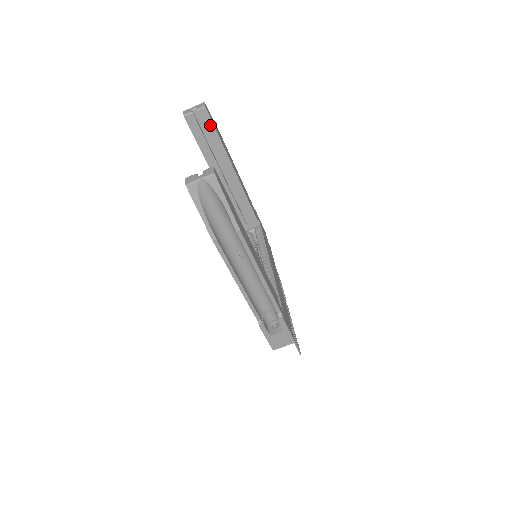
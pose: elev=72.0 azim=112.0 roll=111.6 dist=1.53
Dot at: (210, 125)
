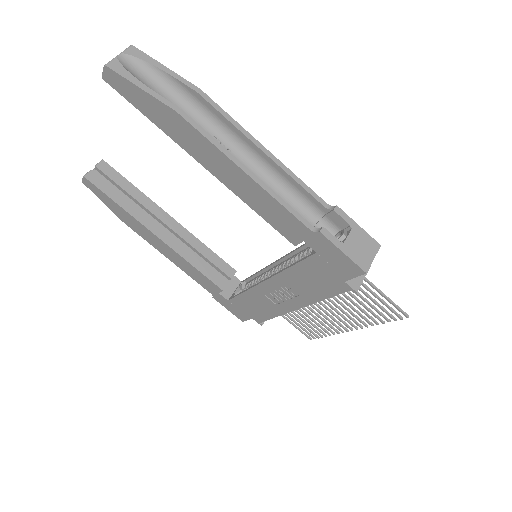
Dot at: (118, 177)
